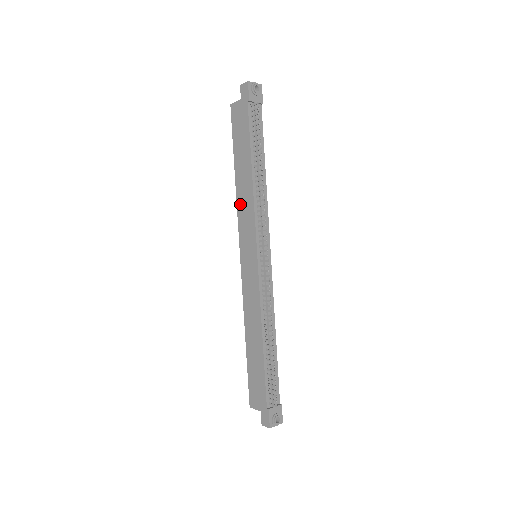
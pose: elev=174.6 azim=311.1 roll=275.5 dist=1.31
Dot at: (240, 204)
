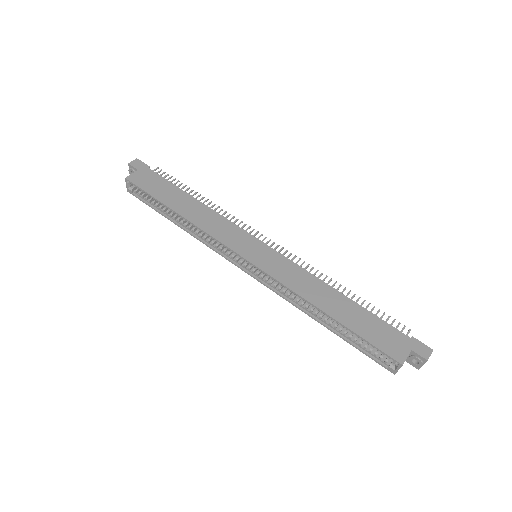
Dot at: (206, 226)
